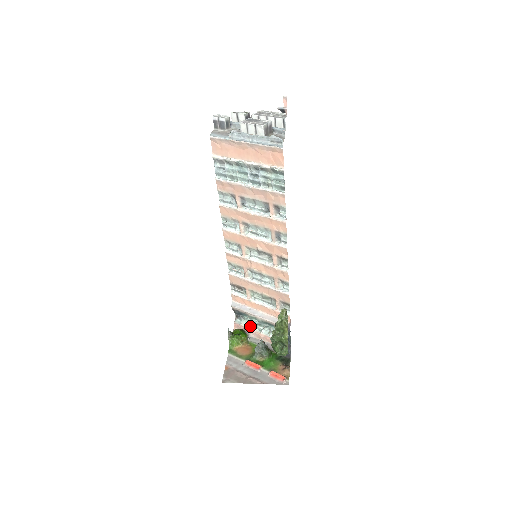
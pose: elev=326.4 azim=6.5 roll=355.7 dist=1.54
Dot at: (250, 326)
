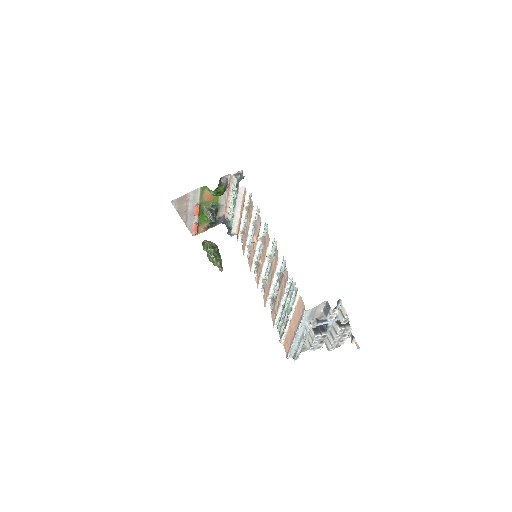
Dot at: (233, 191)
